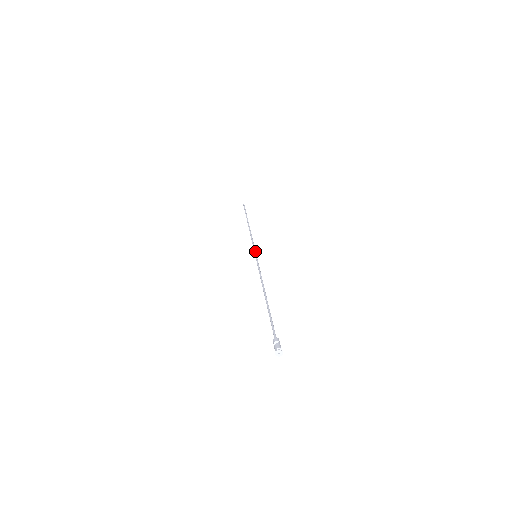
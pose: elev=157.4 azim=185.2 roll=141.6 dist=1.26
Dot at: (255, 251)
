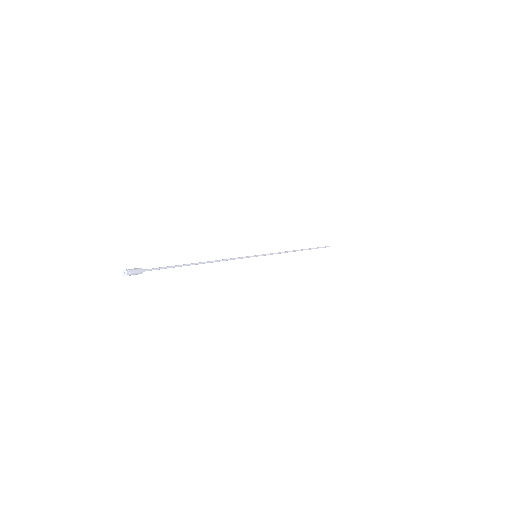
Dot at: (261, 255)
